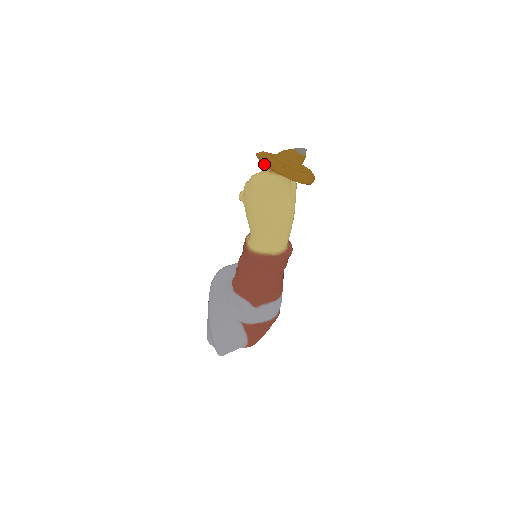
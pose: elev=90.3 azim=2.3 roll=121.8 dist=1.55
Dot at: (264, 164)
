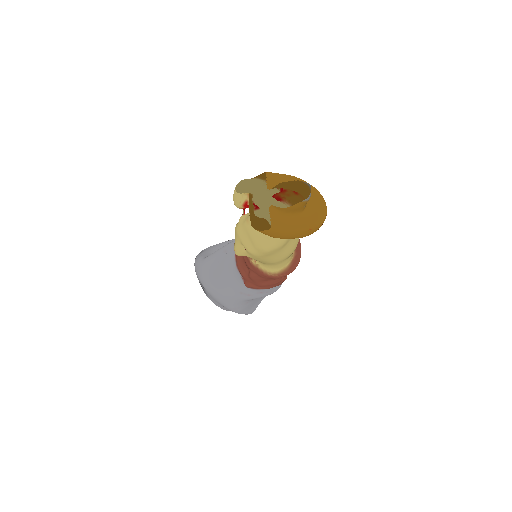
Dot at: occluded
